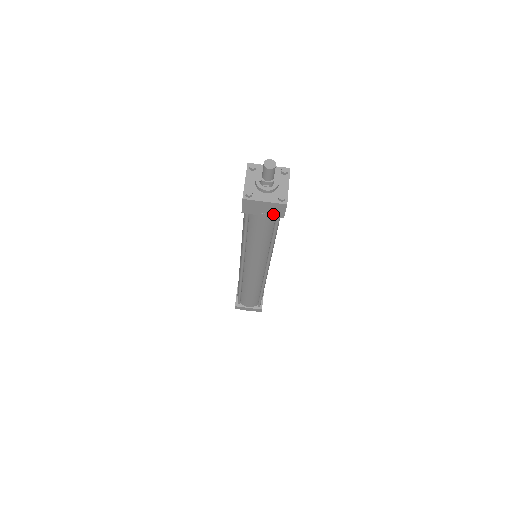
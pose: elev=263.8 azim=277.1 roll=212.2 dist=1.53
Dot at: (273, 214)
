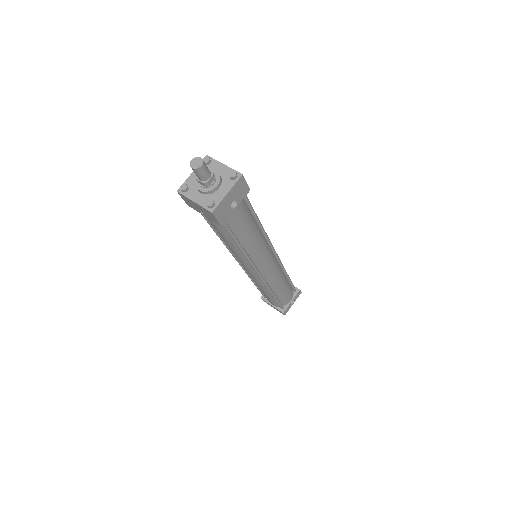
Dot at: (211, 218)
